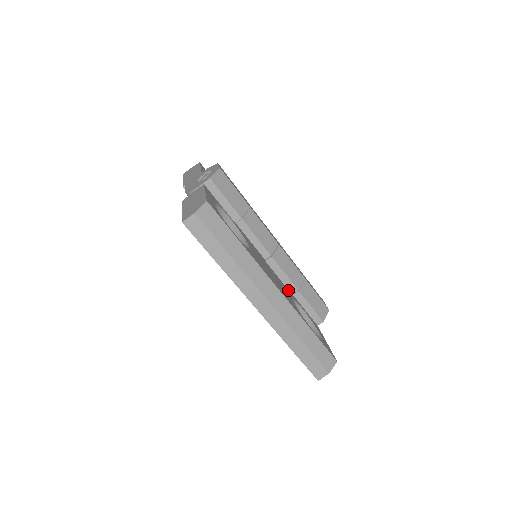
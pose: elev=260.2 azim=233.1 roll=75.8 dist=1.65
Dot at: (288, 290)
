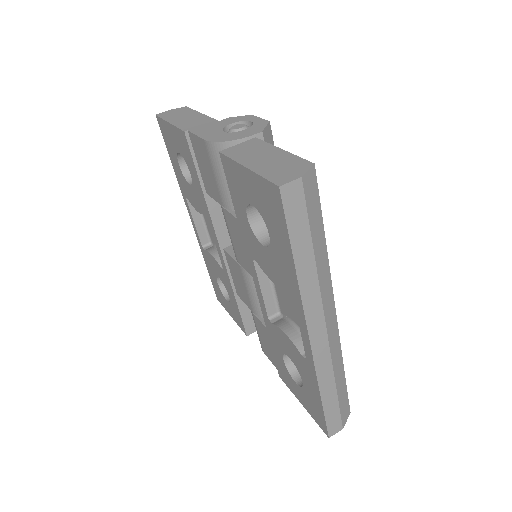
Dot at: occluded
